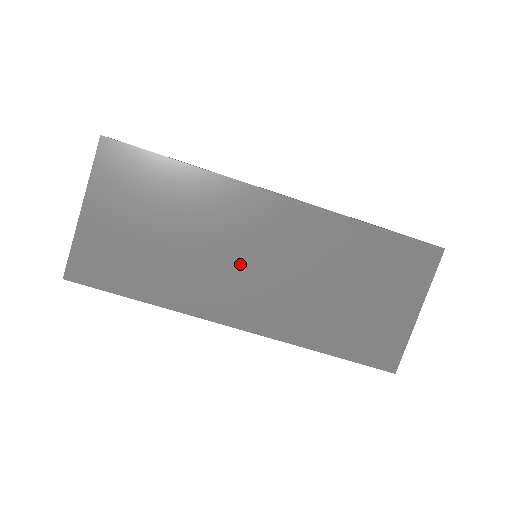
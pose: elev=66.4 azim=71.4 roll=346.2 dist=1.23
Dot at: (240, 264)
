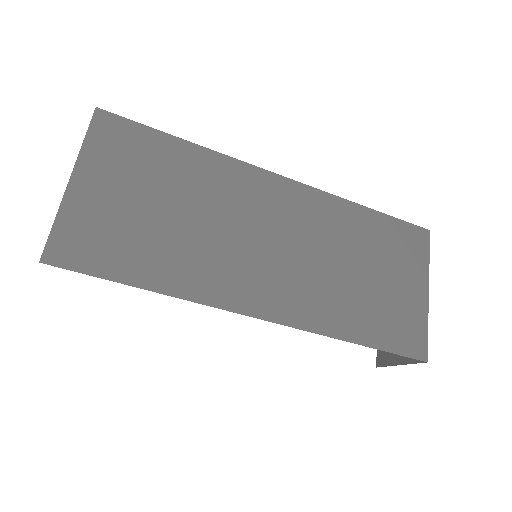
Dot at: (254, 244)
